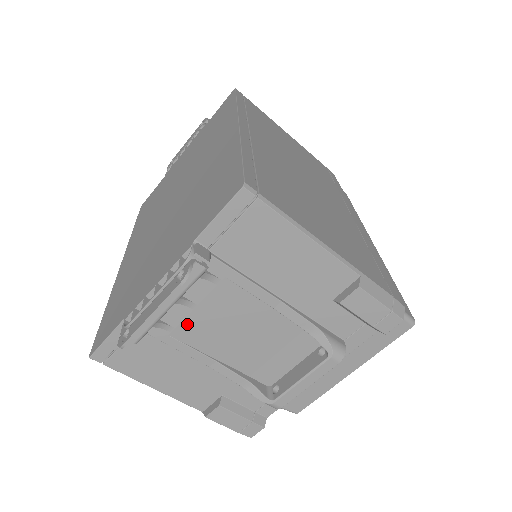
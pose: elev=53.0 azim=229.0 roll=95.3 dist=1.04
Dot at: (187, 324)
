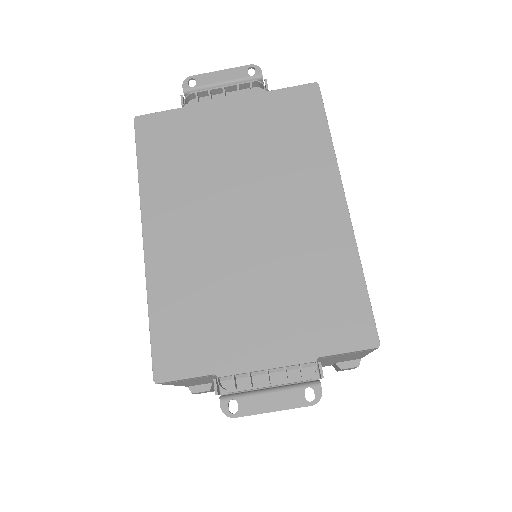
Dot at: occluded
